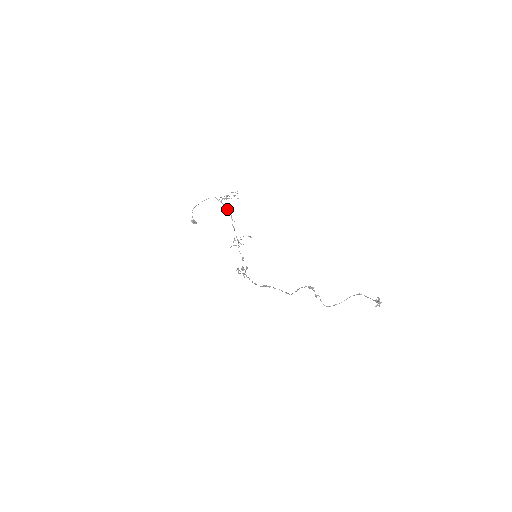
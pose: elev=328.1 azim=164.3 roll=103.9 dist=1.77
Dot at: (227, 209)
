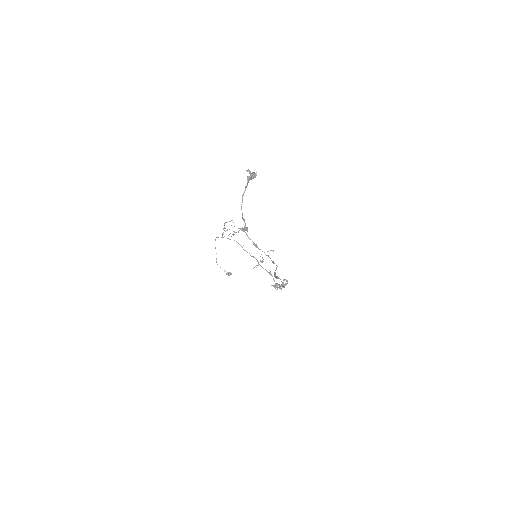
Dot at: occluded
